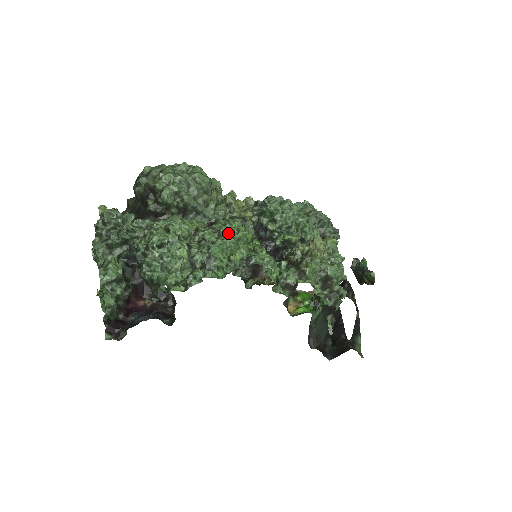
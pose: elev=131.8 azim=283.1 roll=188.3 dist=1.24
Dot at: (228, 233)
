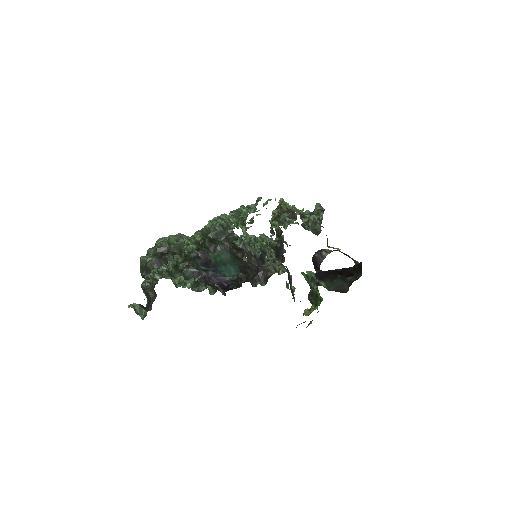
Dot at: occluded
